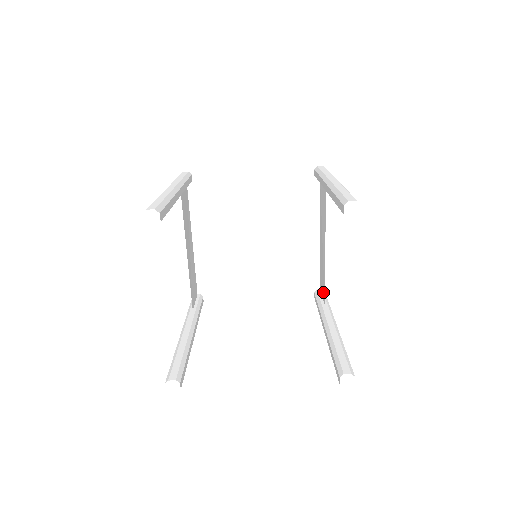
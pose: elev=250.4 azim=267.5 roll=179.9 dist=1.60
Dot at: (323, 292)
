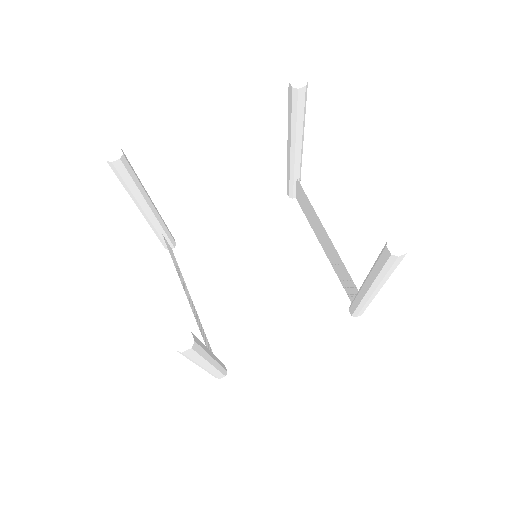
Dot at: (352, 286)
